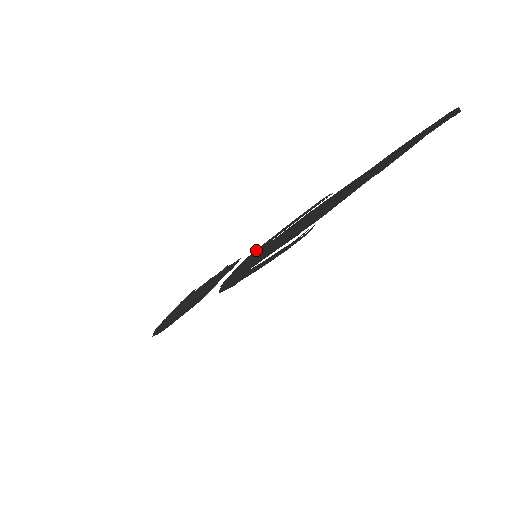
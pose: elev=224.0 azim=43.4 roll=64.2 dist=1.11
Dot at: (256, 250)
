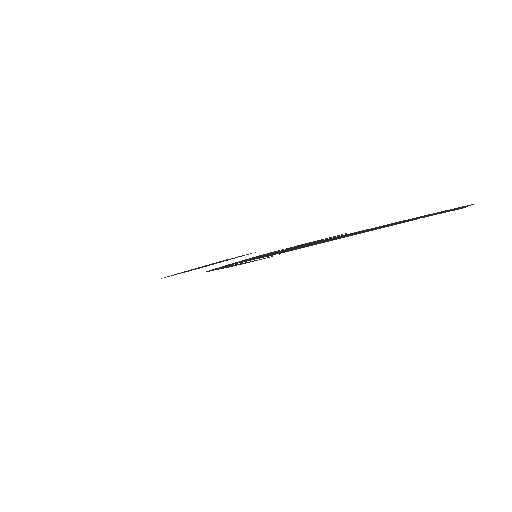
Dot at: occluded
